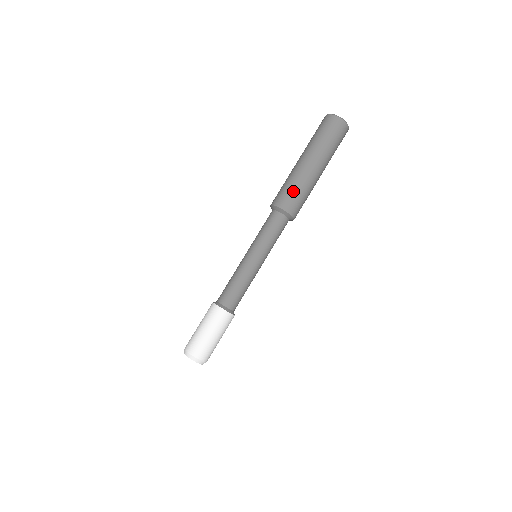
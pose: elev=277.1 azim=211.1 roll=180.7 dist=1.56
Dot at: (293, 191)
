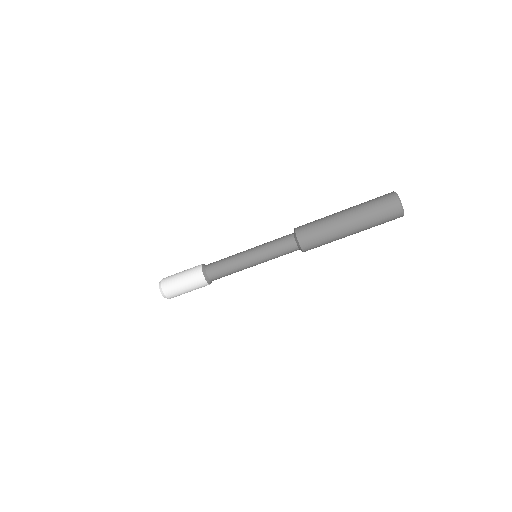
Dot at: (317, 234)
